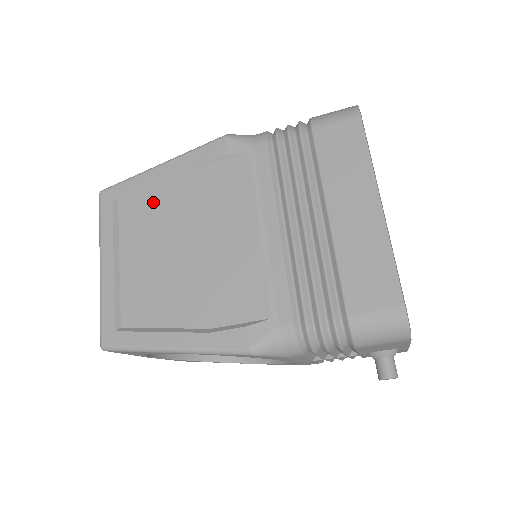
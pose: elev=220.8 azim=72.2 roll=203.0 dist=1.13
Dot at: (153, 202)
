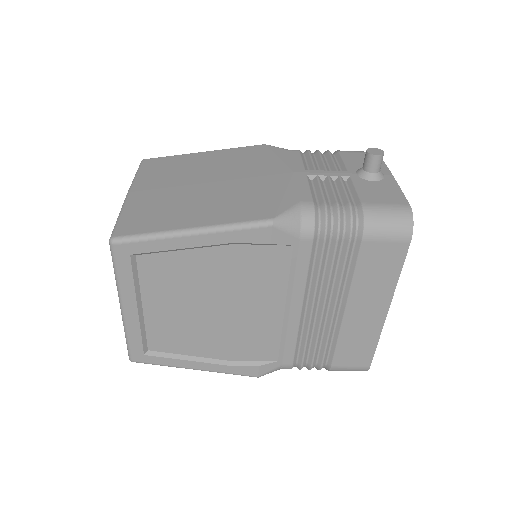
Dot at: (180, 265)
